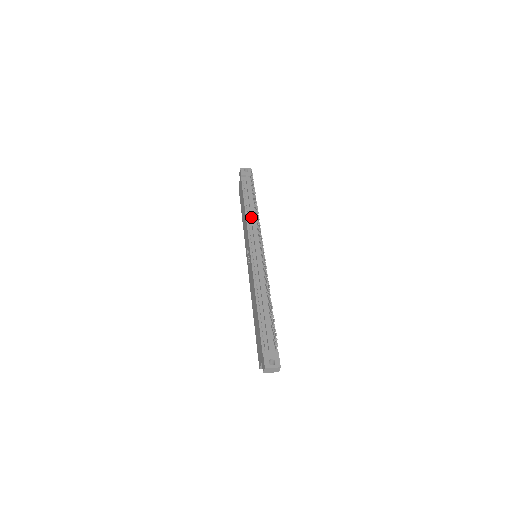
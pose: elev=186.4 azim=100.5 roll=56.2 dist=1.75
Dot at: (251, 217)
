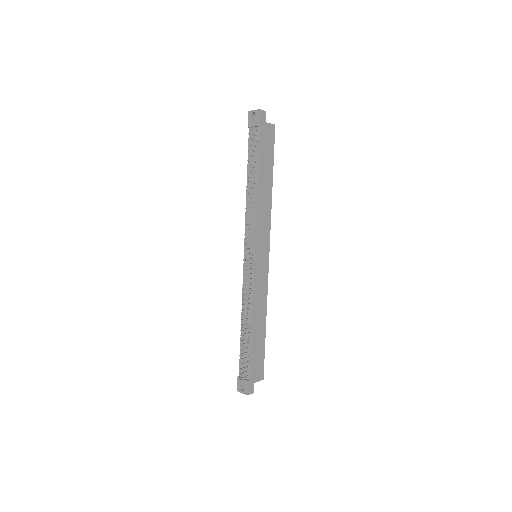
Dot at: (248, 205)
